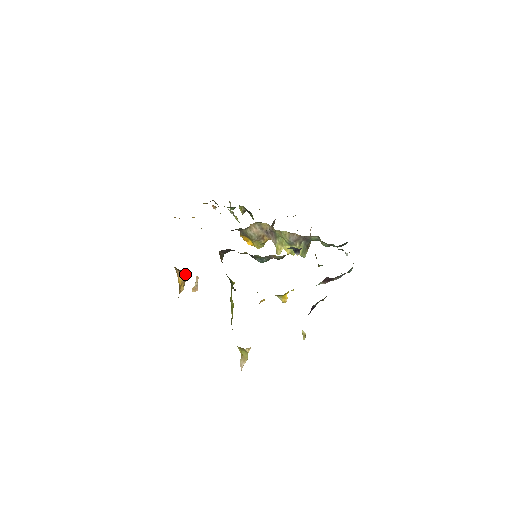
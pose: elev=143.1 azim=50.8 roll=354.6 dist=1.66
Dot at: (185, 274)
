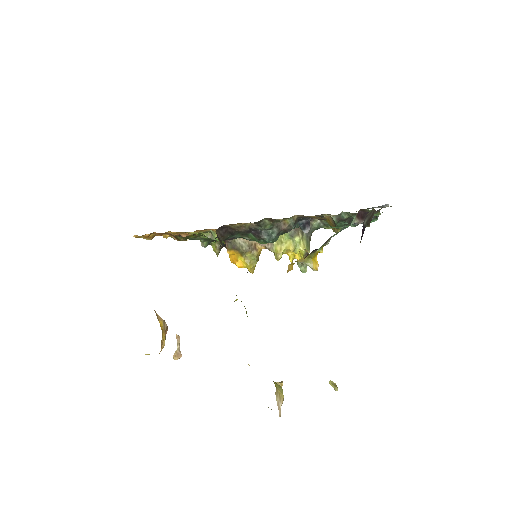
Dot at: (164, 321)
